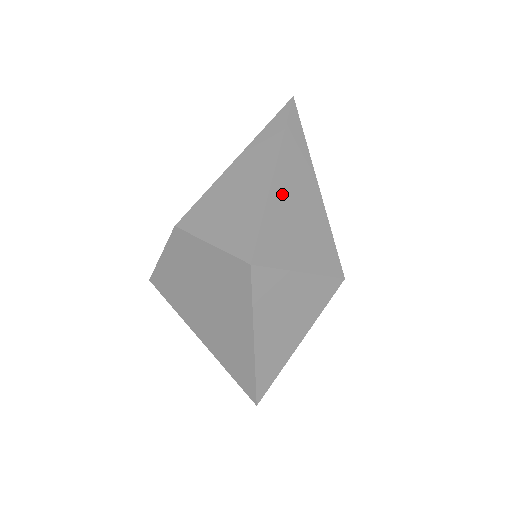
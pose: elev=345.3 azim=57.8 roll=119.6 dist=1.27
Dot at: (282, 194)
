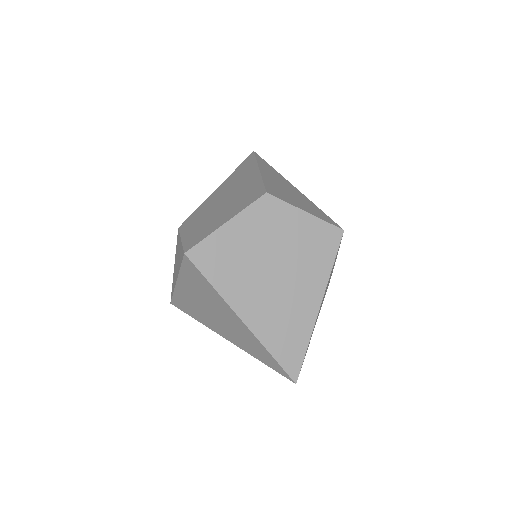
Dot at: occluded
